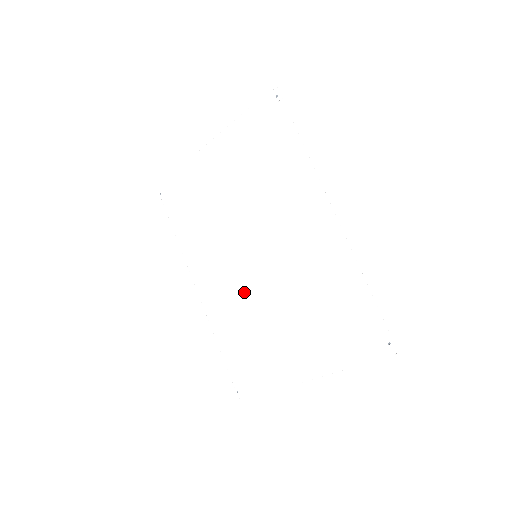
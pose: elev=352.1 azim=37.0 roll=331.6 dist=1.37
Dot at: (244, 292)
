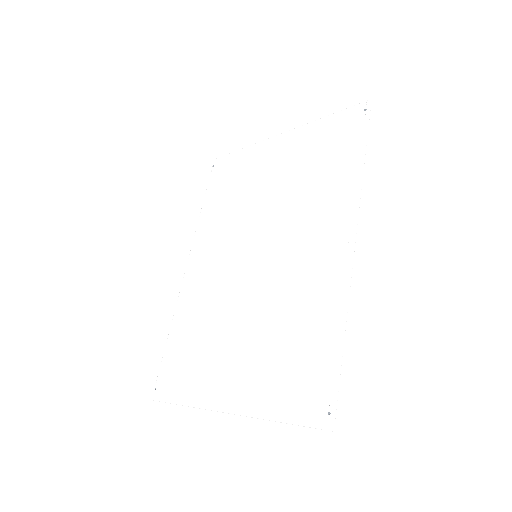
Dot at: (224, 287)
